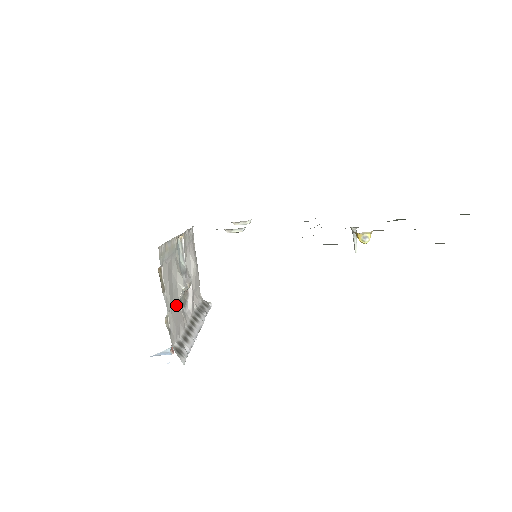
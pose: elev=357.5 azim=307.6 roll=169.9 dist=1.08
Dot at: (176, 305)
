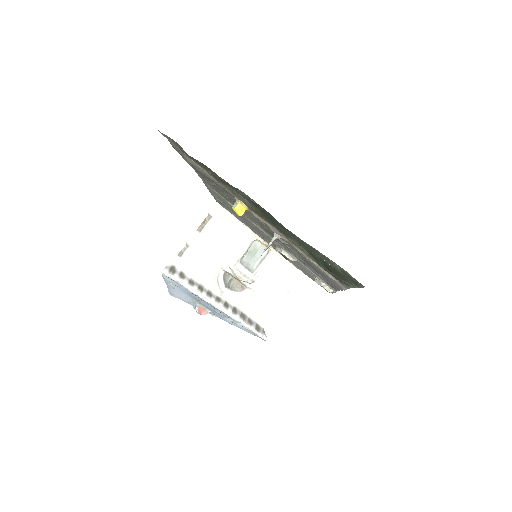
Dot at: (209, 261)
